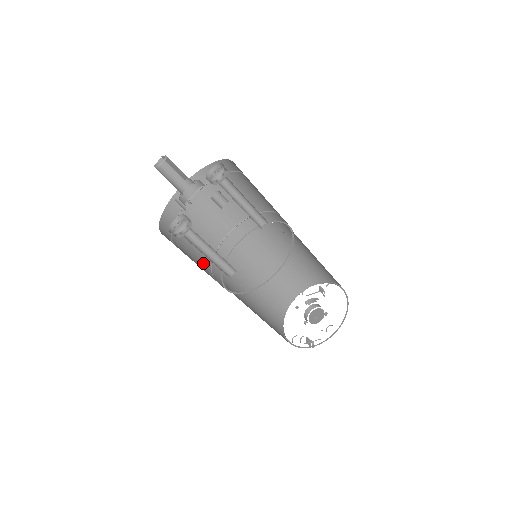
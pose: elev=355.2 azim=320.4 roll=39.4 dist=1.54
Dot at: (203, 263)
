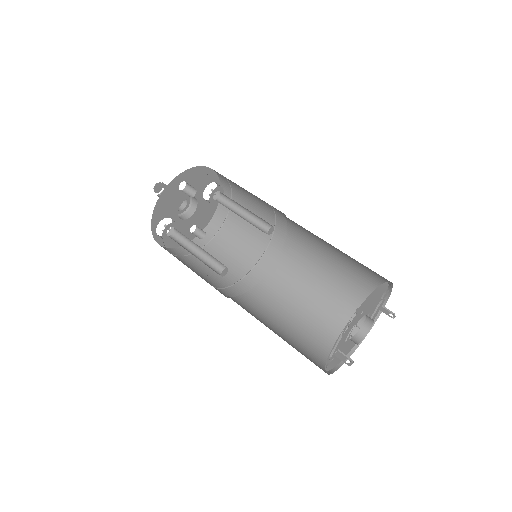
Dot at: (212, 281)
